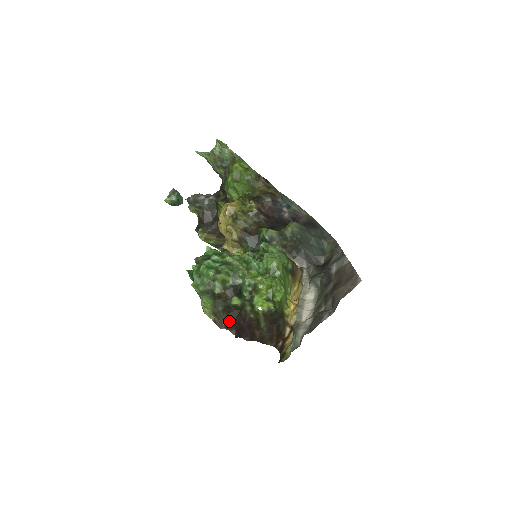
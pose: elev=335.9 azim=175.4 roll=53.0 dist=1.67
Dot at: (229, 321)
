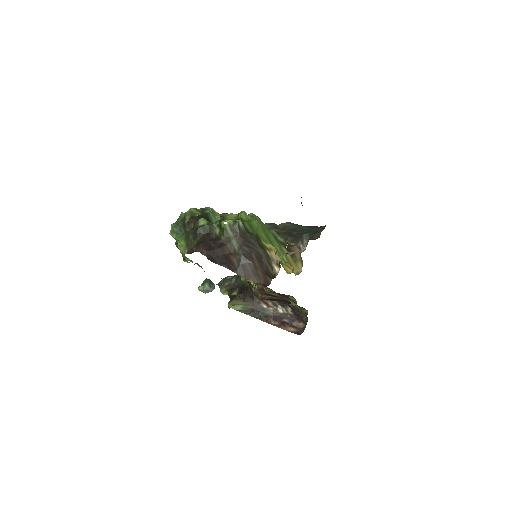
Dot at: (199, 244)
